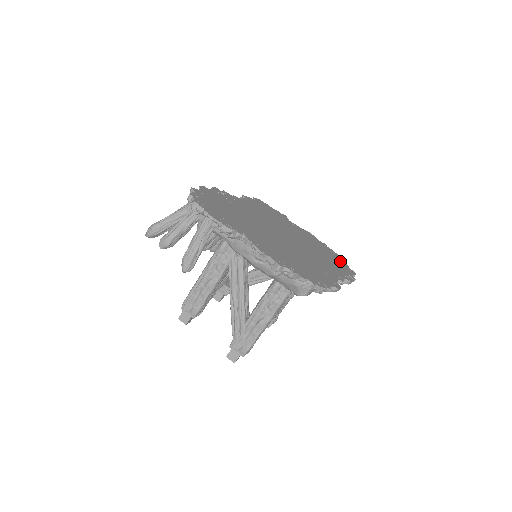
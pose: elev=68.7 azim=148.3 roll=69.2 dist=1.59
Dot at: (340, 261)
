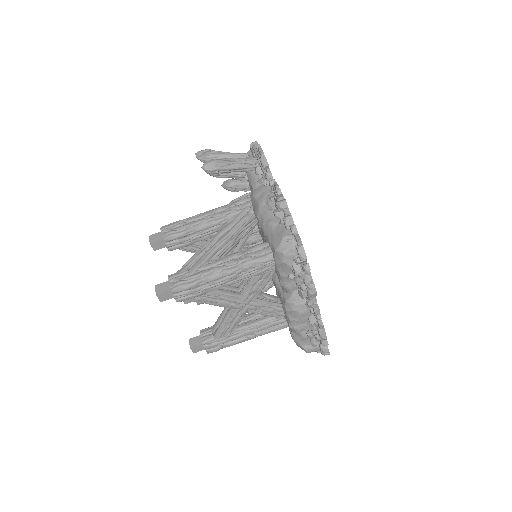
Dot at: occluded
